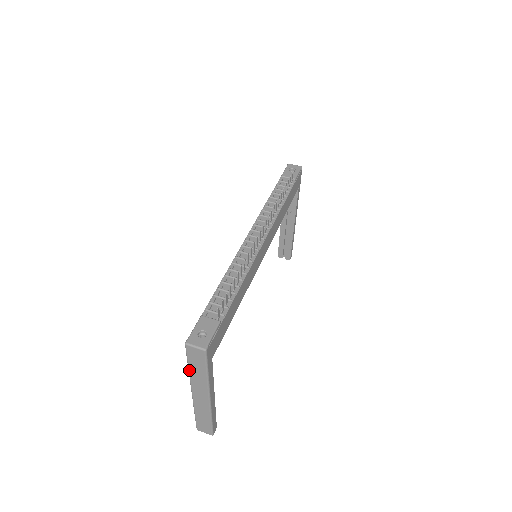
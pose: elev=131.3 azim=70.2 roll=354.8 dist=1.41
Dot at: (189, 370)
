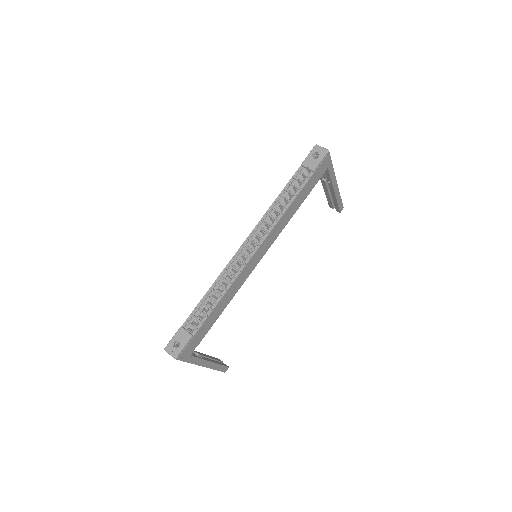
Dot at: occluded
